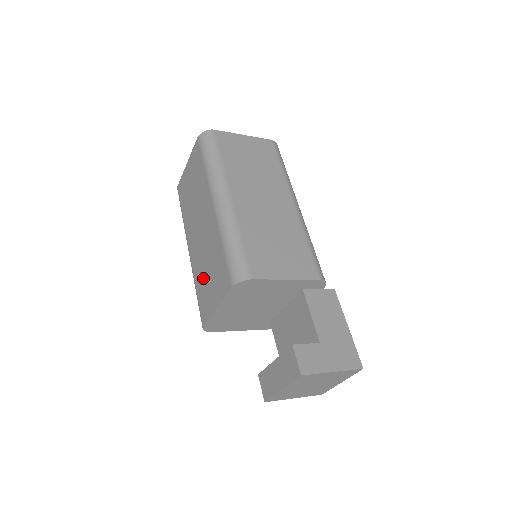
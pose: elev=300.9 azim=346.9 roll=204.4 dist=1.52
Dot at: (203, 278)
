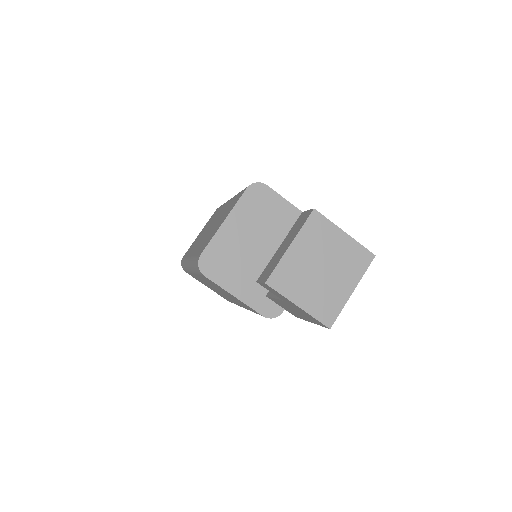
Dot at: occluded
